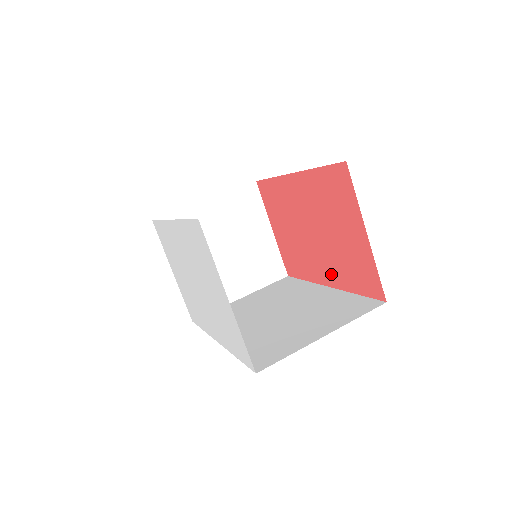
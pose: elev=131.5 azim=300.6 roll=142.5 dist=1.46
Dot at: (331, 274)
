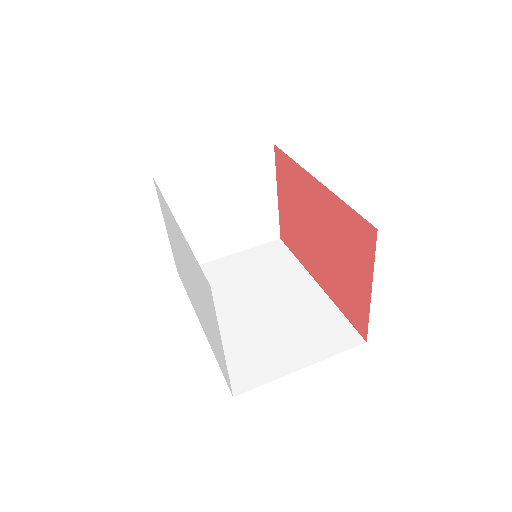
Dot at: (324, 279)
